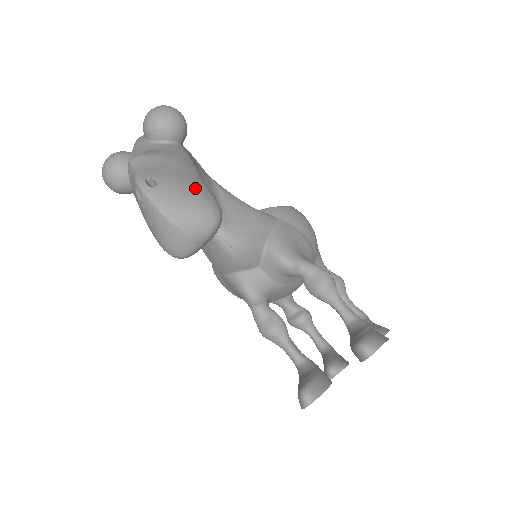
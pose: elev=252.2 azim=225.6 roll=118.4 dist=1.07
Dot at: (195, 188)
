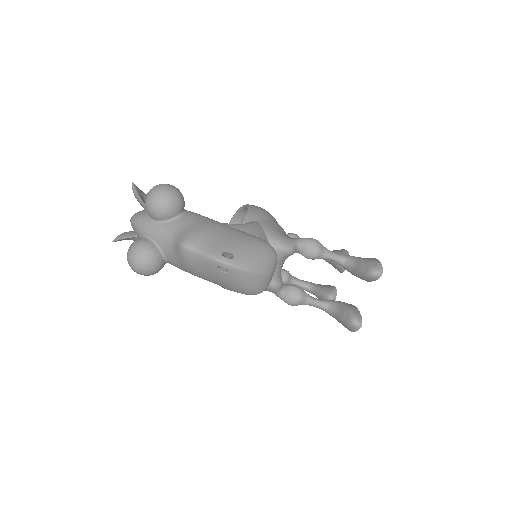
Dot at: (250, 240)
